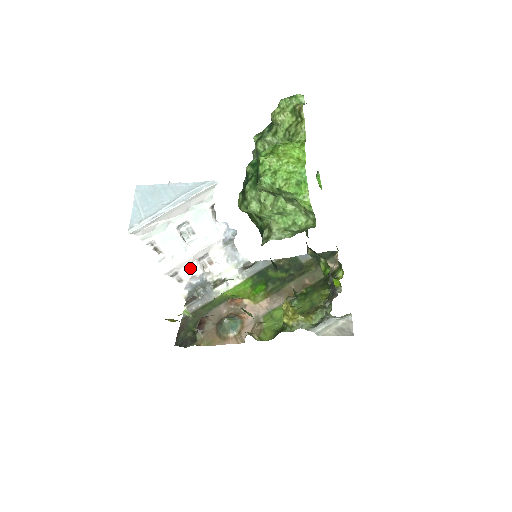
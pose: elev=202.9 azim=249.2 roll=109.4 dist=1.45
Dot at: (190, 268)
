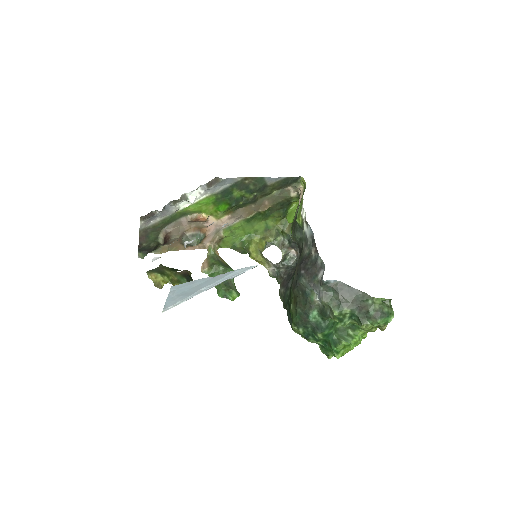
Dot at: occluded
